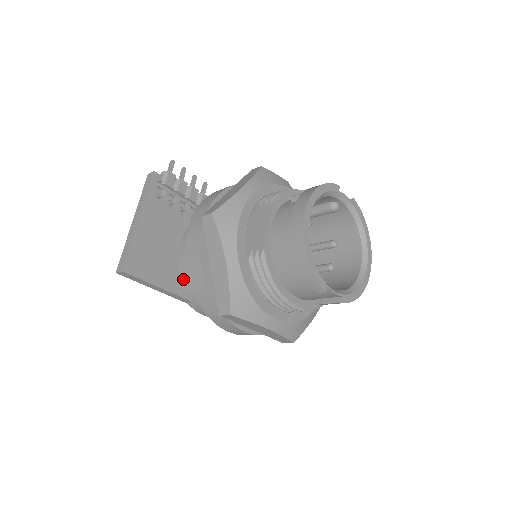
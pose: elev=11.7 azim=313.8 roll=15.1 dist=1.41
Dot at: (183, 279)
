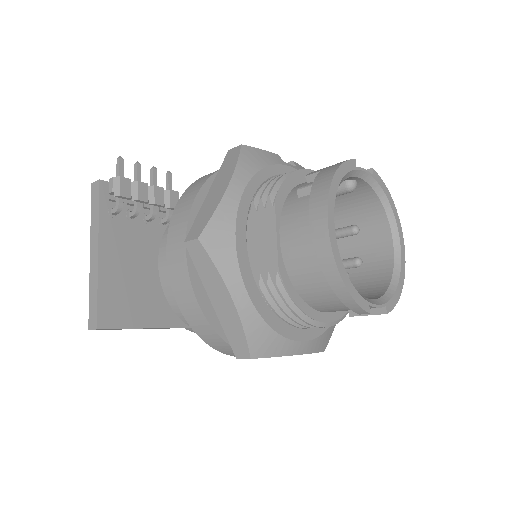
Dot at: (173, 306)
